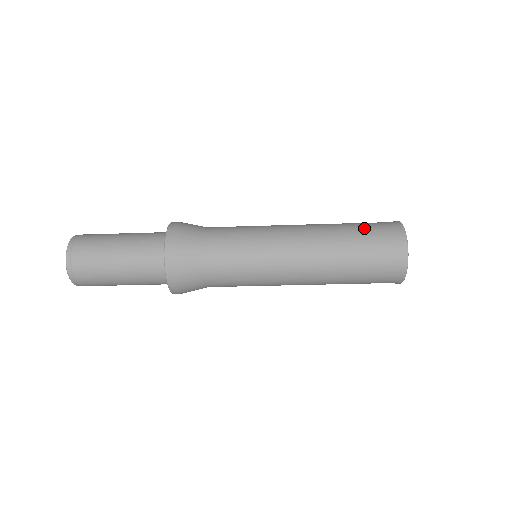
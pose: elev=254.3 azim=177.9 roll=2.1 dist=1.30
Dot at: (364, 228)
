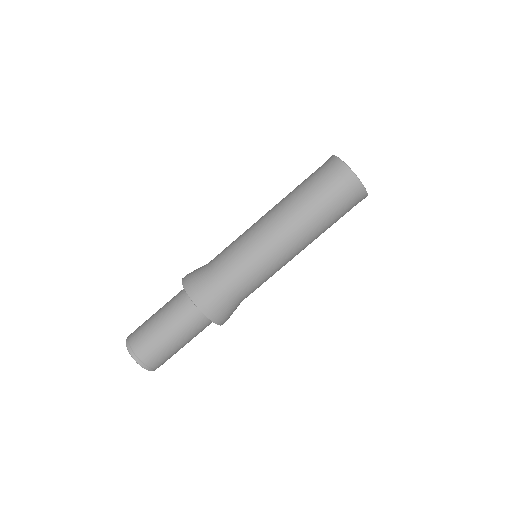
Dot at: (308, 177)
